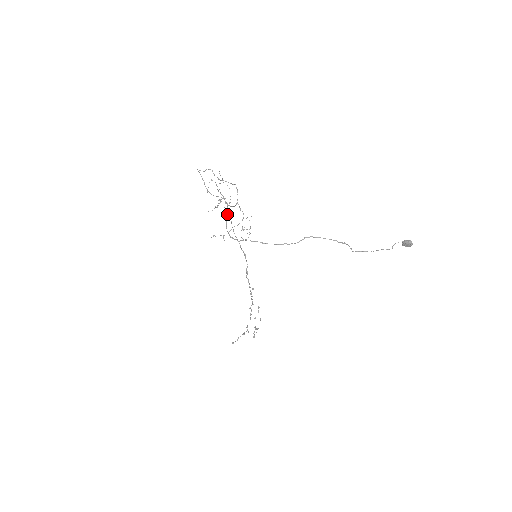
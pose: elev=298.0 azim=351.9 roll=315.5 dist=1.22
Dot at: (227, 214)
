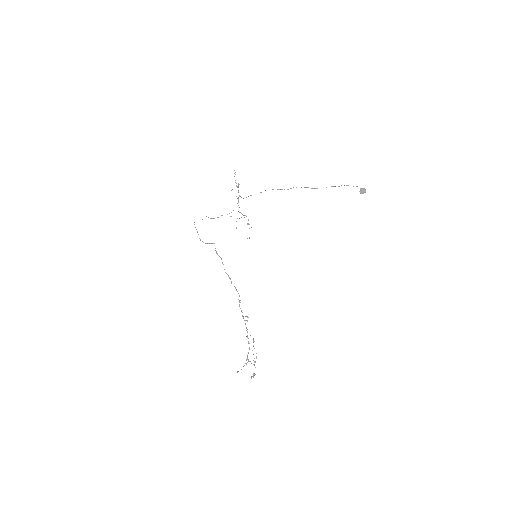
Dot at: (218, 255)
